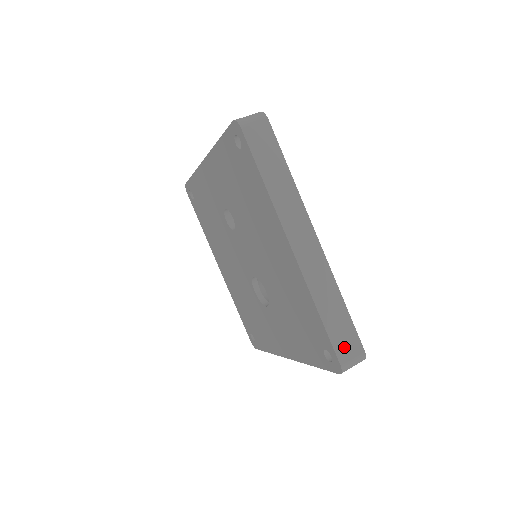
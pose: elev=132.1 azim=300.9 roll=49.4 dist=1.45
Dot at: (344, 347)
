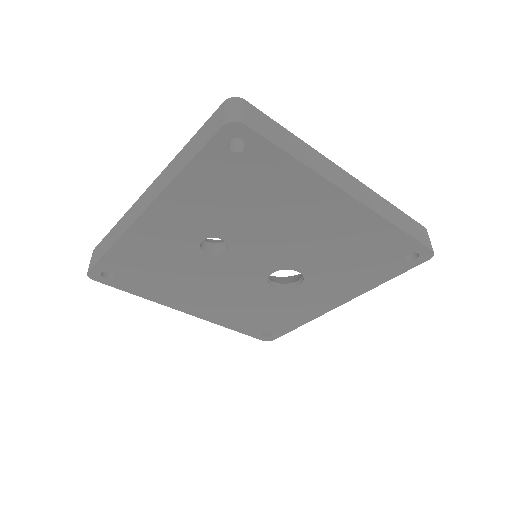
Dot at: (422, 237)
